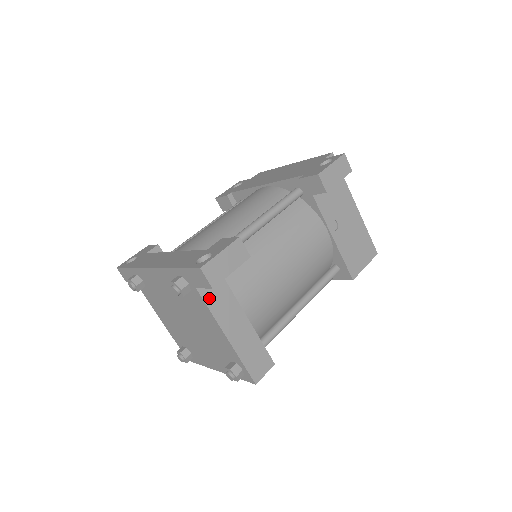
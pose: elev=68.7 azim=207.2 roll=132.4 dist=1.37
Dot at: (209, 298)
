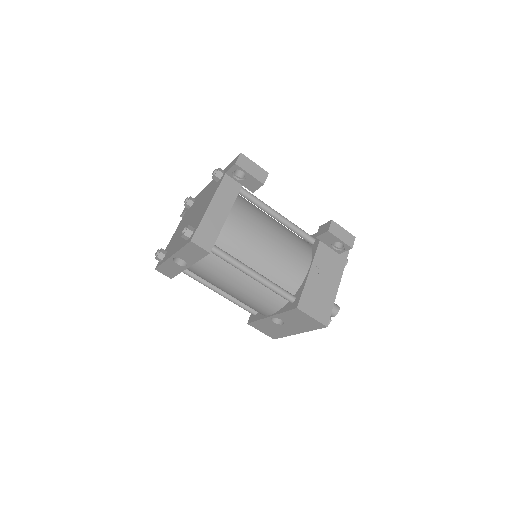
Dot at: (224, 184)
